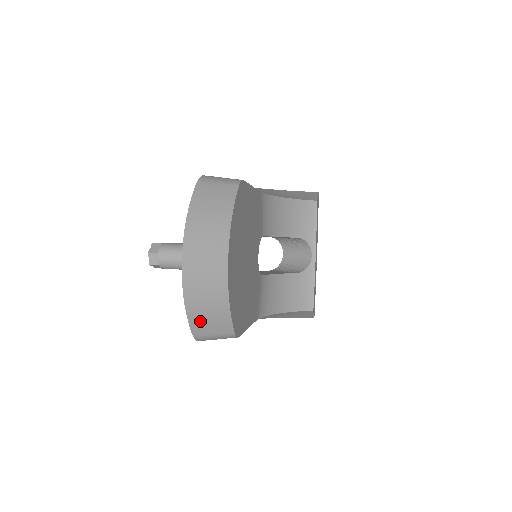
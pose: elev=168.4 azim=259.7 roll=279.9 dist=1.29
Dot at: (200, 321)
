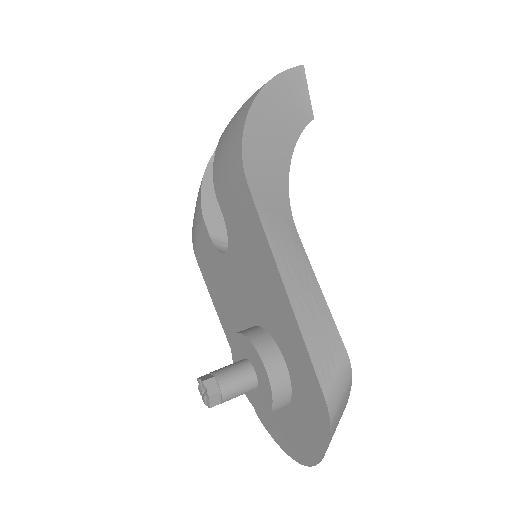
Dot at: occluded
